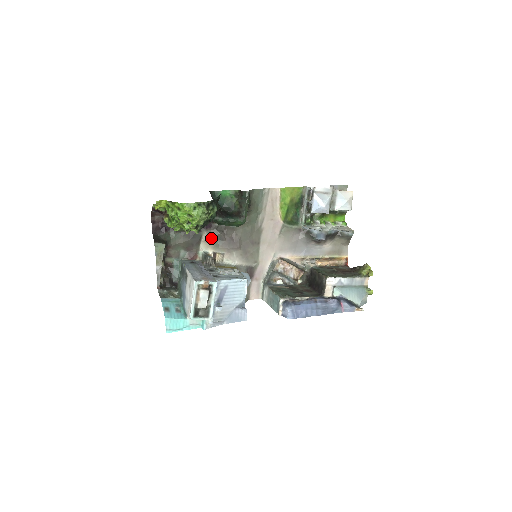
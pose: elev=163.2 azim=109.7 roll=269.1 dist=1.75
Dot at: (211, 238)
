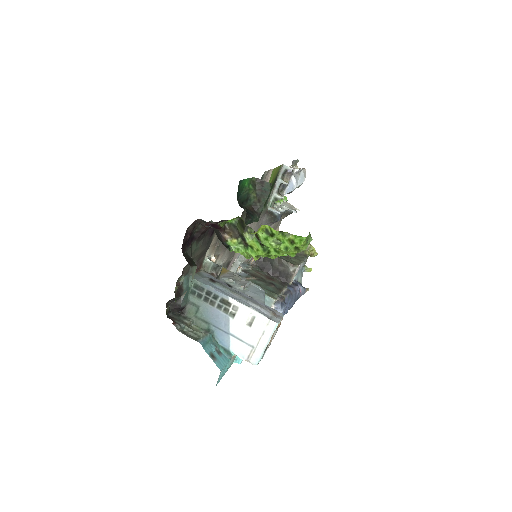
Dot at: (219, 240)
